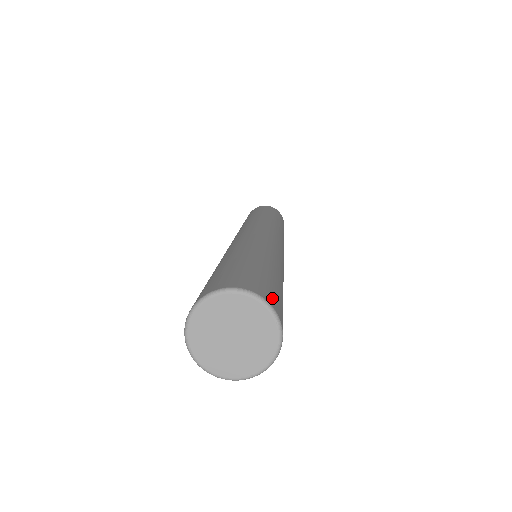
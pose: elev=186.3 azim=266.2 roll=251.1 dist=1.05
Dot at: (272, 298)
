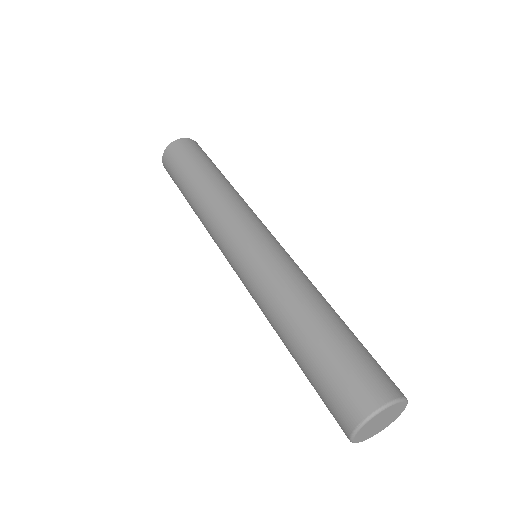
Dot at: occluded
